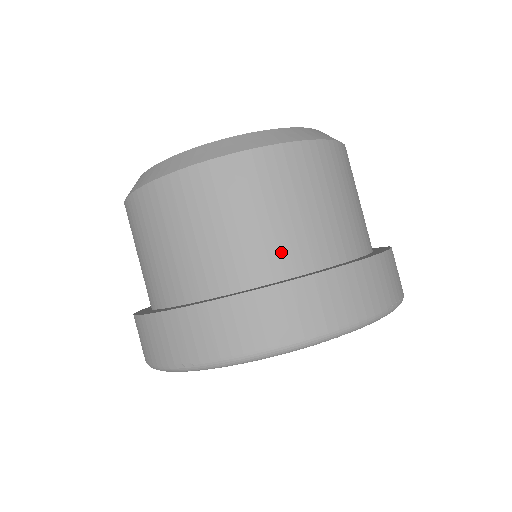
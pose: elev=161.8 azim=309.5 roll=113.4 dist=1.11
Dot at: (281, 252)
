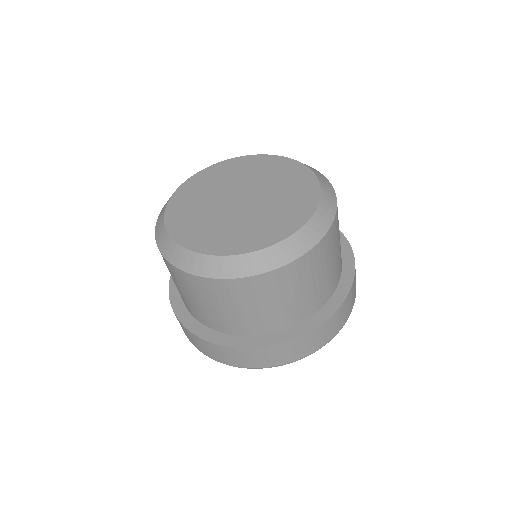
Dot at: (333, 281)
